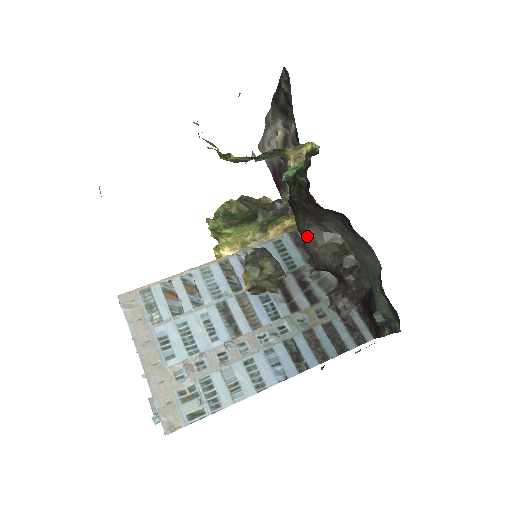
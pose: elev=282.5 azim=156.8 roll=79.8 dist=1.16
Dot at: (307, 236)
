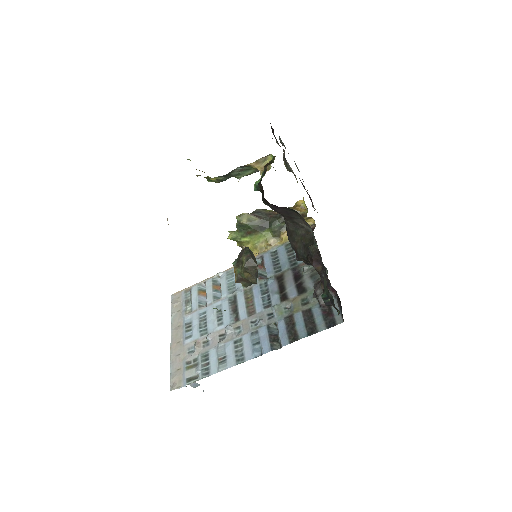
Dot at: (288, 234)
